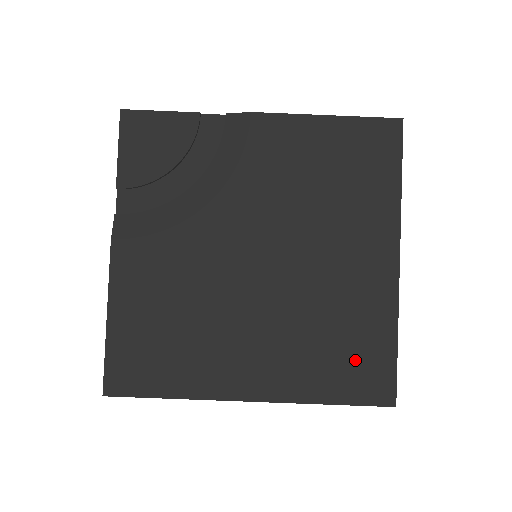
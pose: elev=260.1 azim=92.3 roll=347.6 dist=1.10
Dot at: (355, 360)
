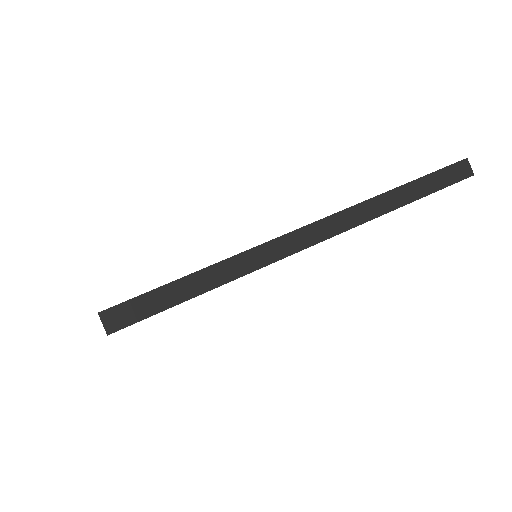
Dot at: occluded
